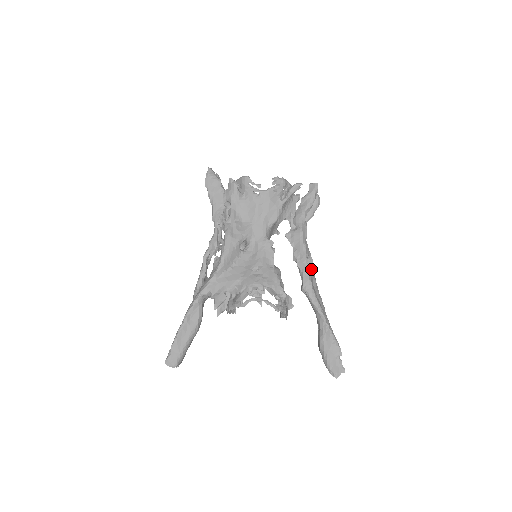
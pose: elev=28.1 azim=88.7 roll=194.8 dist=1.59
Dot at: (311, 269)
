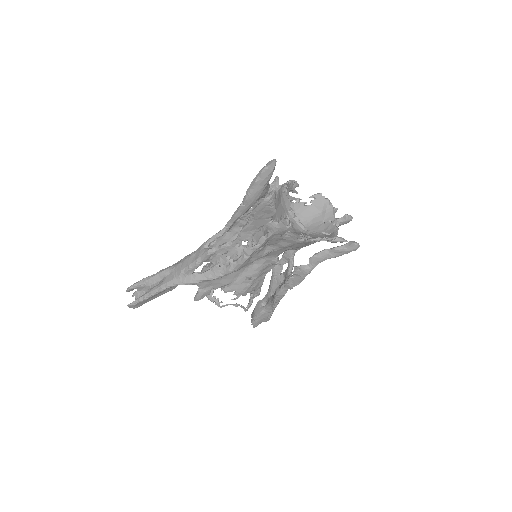
Dot at: occluded
